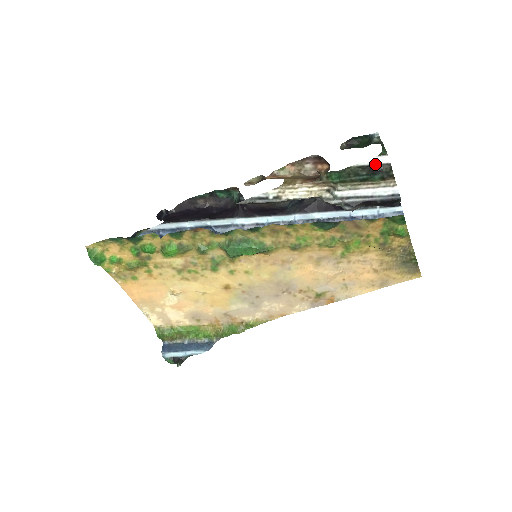
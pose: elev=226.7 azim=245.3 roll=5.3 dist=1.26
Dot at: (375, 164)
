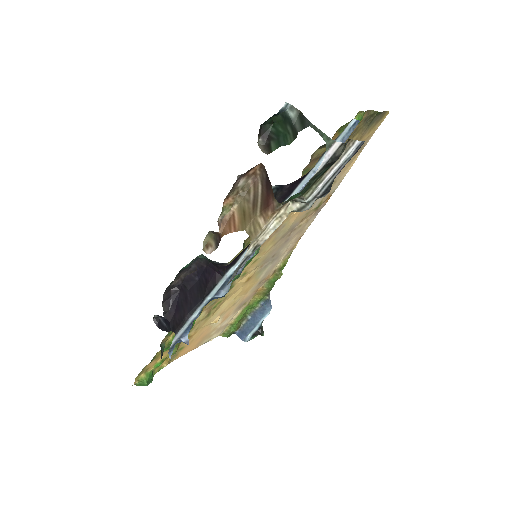
Dot at: (329, 159)
